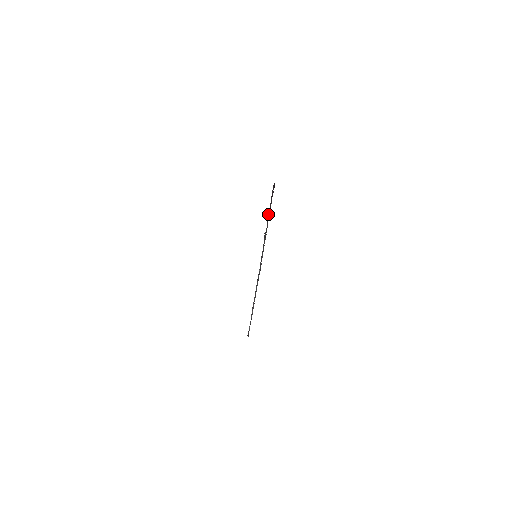
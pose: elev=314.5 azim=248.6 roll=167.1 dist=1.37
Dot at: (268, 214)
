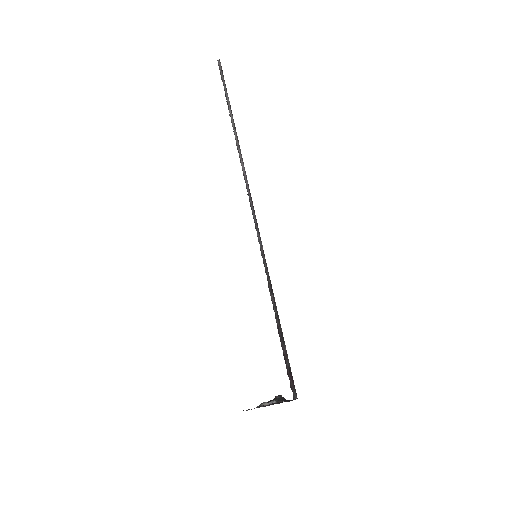
Dot at: (281, 341)
